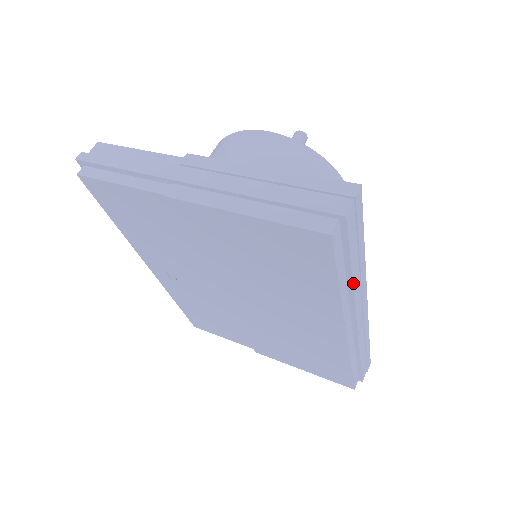
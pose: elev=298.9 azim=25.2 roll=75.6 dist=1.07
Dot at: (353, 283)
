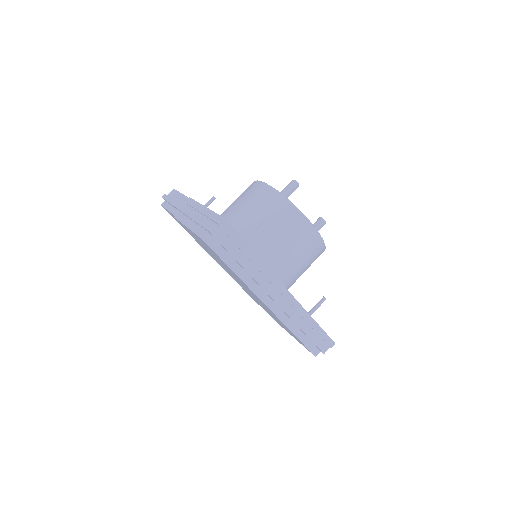
Dot at: (246, 270)
